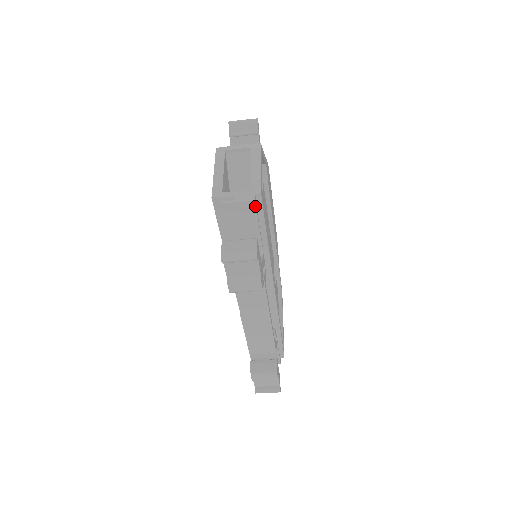
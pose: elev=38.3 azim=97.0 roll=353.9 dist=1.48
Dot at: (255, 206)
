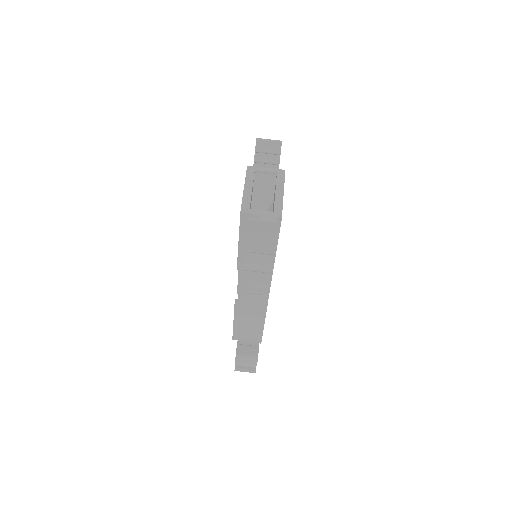
Dot at: (275, 227)
